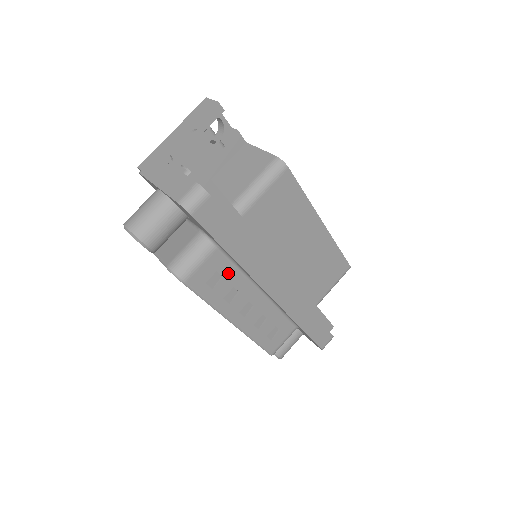
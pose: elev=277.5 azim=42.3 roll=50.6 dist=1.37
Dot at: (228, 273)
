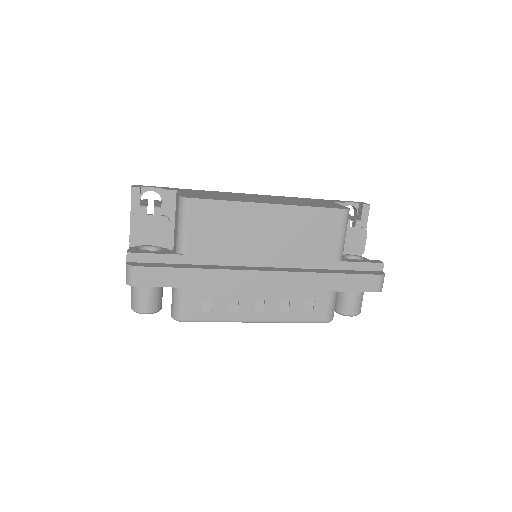
Dot at: (214, 294)
